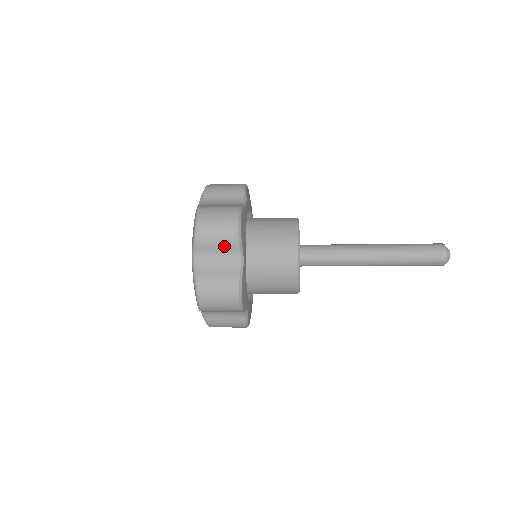
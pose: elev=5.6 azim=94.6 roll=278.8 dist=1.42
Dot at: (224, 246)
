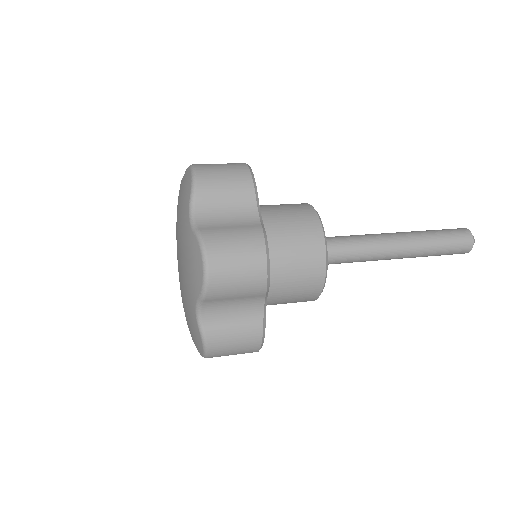
Dot at: (234, 195)
